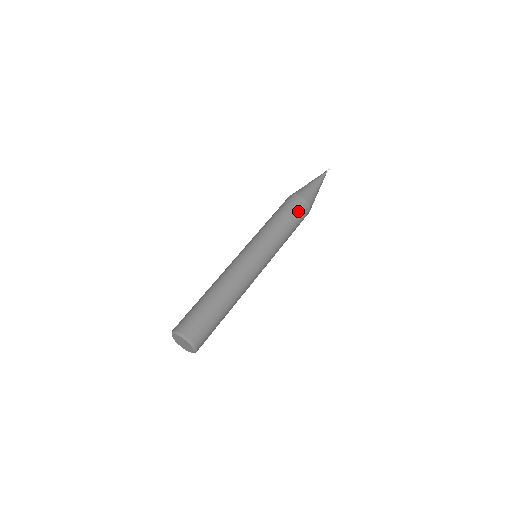
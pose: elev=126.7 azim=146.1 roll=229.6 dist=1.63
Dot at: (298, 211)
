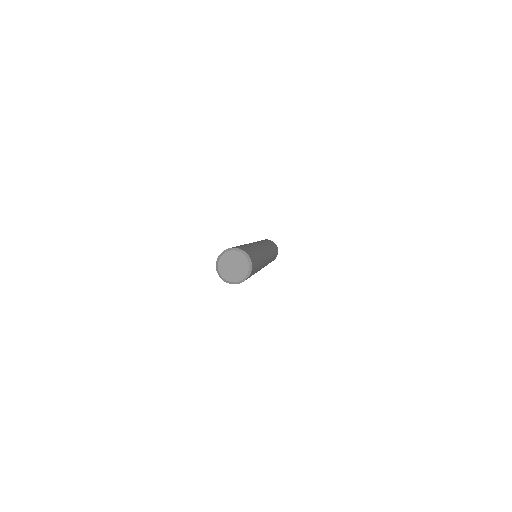
Dot at: (272, 243)
